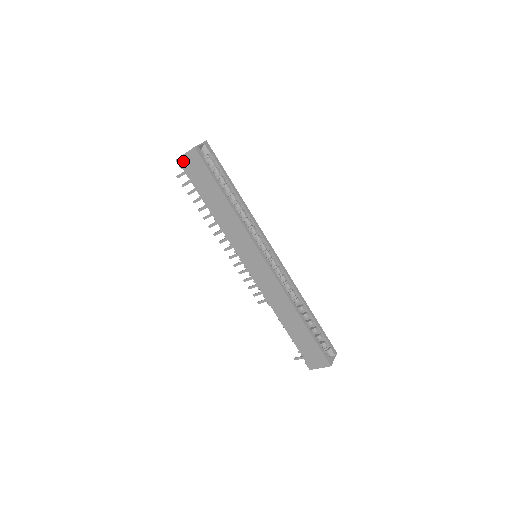
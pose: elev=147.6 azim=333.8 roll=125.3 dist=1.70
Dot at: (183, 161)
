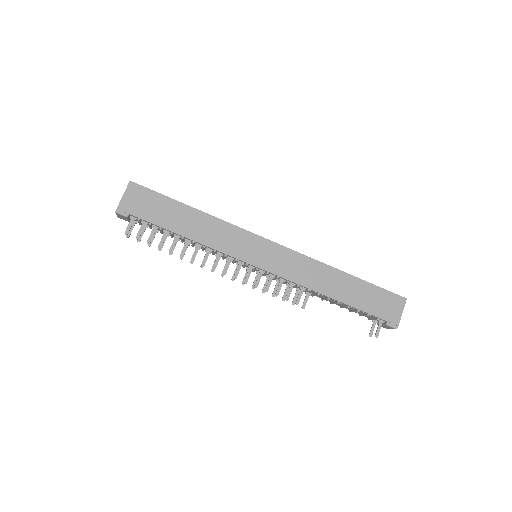
Dot at: (125, 205)
